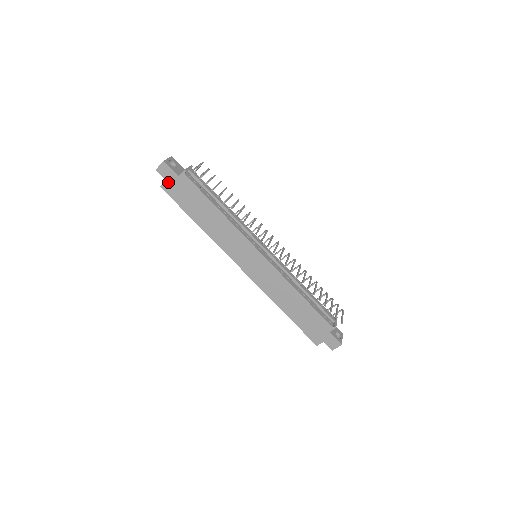
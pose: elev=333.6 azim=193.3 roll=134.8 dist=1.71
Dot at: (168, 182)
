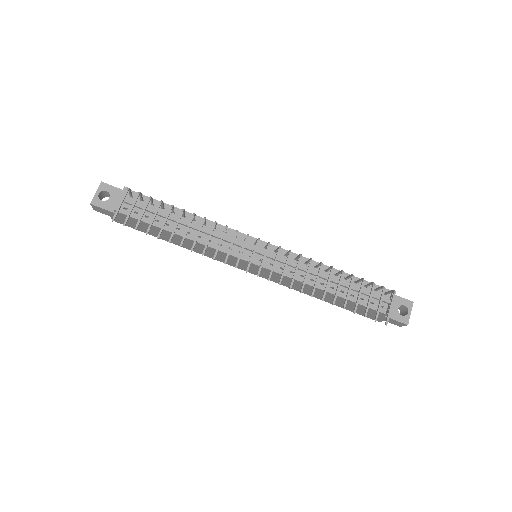
Dot at: occluded
